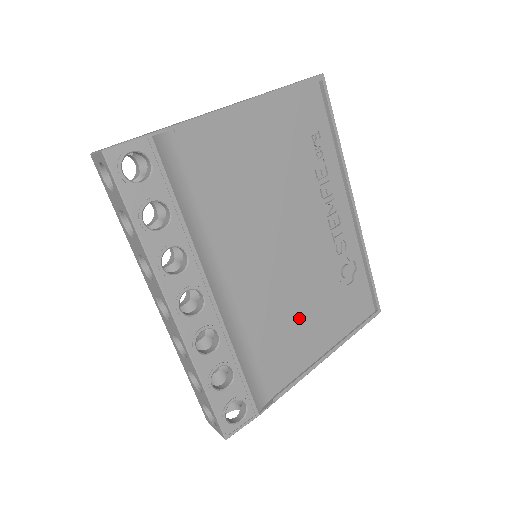
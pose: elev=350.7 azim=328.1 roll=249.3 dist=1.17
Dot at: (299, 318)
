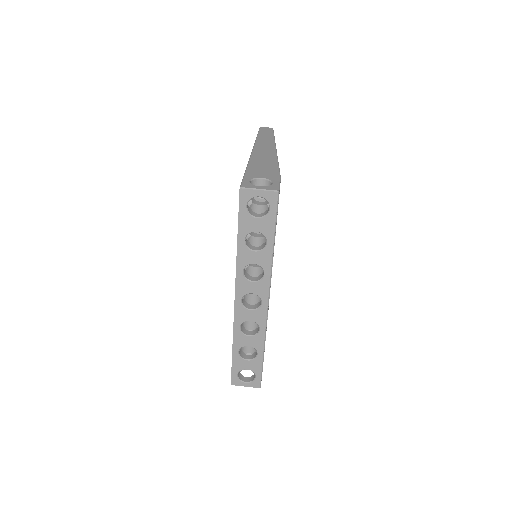
Dot at: occluded
